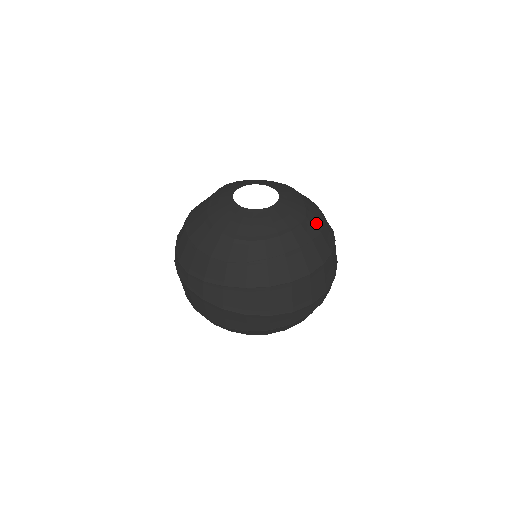
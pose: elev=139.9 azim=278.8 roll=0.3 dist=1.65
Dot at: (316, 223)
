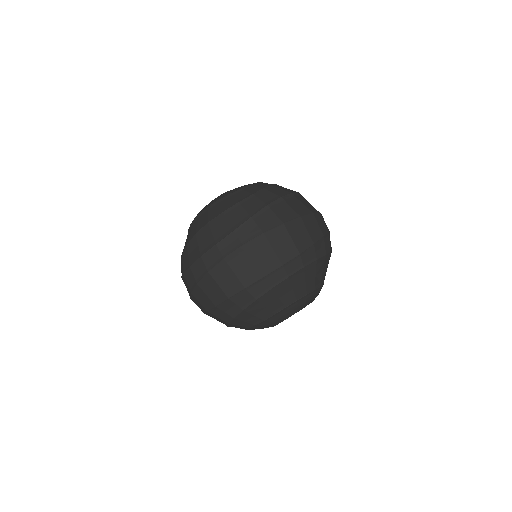
Dot at: occluded
